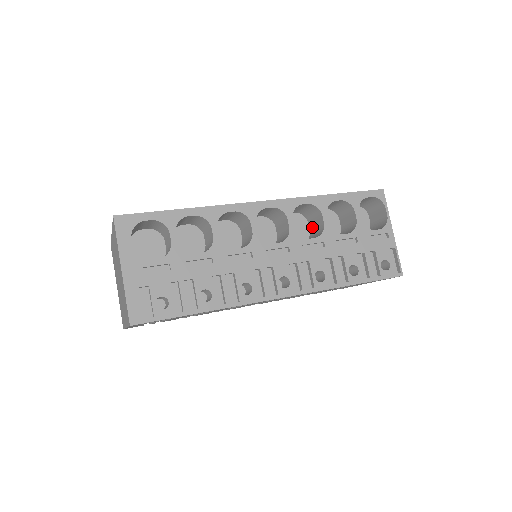
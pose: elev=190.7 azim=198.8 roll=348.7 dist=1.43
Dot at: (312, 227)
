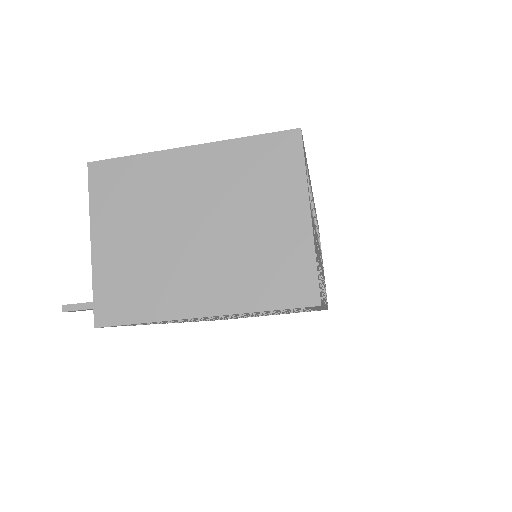
Dot at: occluded
